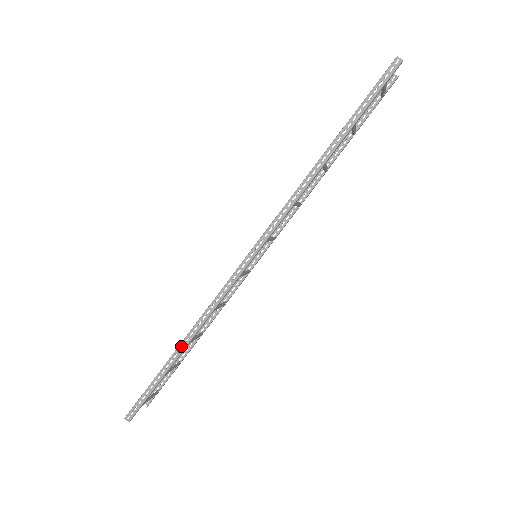
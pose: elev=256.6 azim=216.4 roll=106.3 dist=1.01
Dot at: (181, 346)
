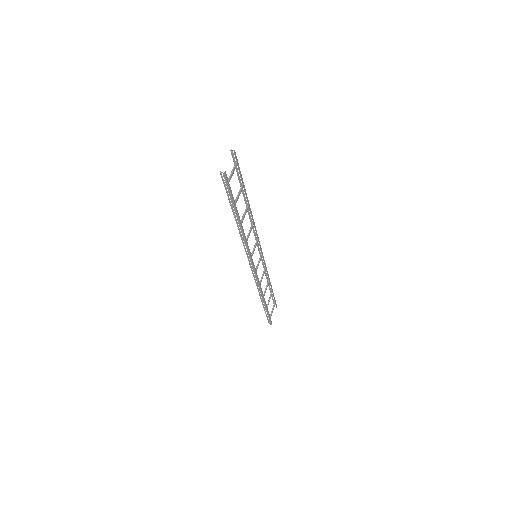
Dot at: (262, 300)
